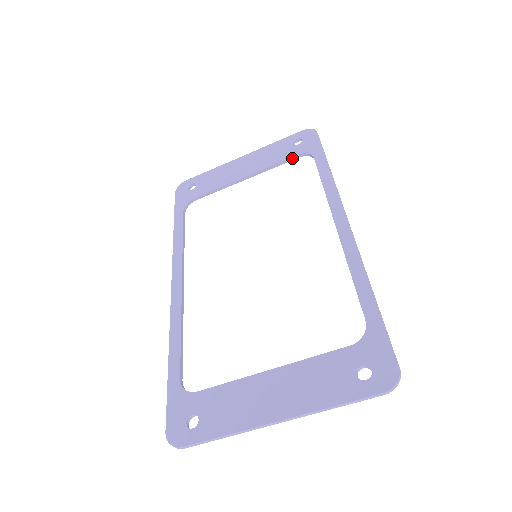
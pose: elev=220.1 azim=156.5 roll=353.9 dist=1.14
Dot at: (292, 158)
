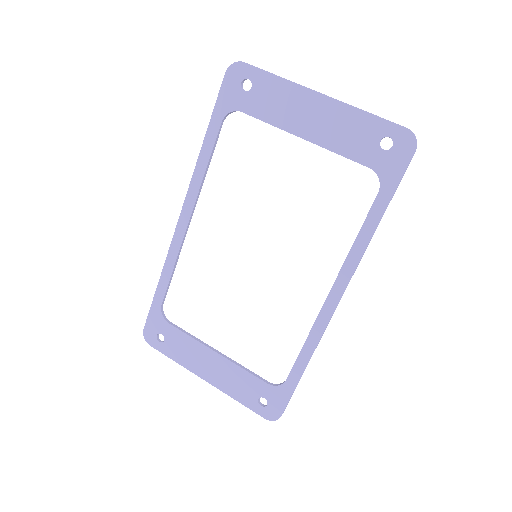
Dot at: (362, 164)
